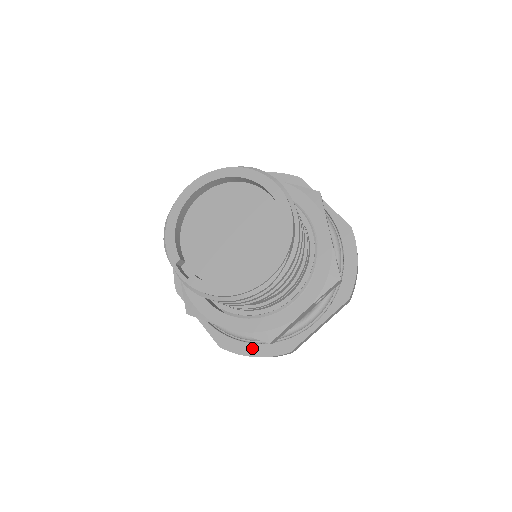
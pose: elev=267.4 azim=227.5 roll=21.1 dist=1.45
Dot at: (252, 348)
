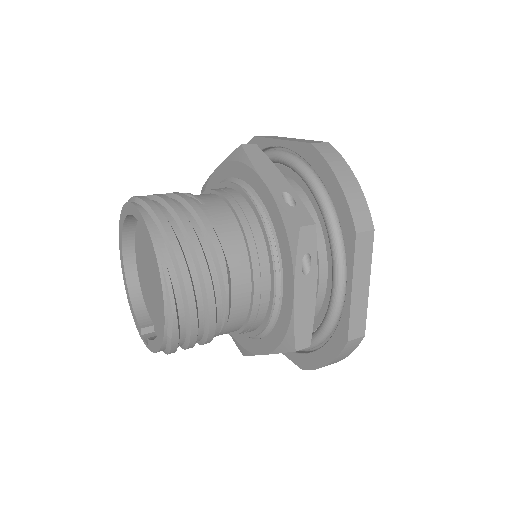
Dot at: (320, 356)
